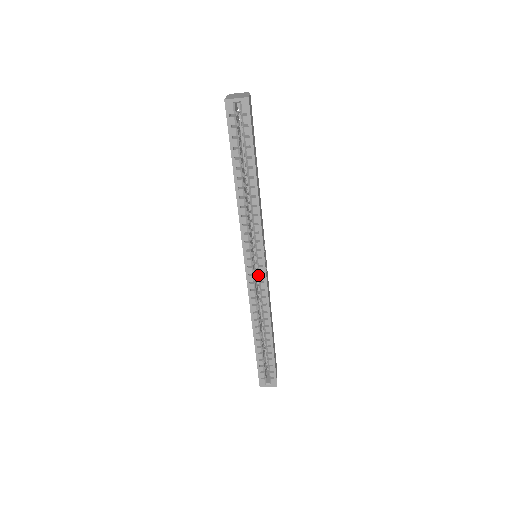
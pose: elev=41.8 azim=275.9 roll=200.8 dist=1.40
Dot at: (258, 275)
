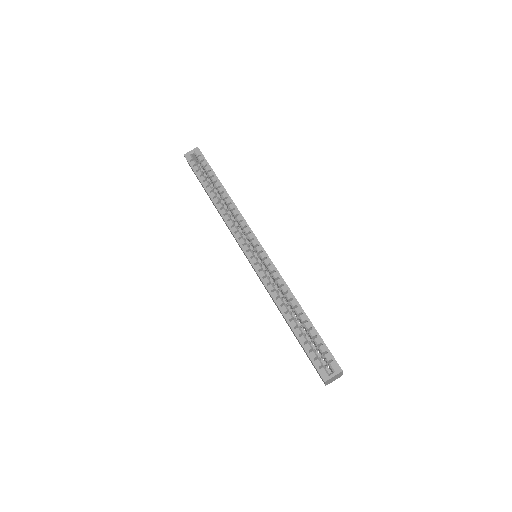
Dot at: (259, 255)
